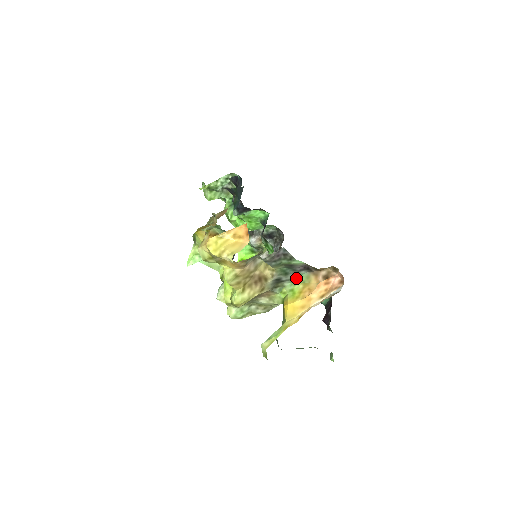
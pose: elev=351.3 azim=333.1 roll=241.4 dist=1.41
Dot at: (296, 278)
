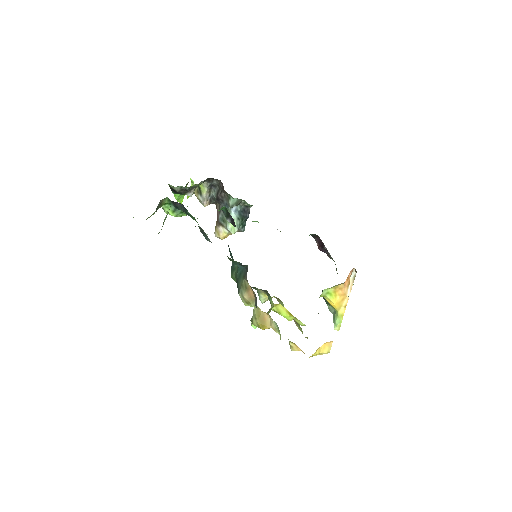
Dot at: (328, 289)
